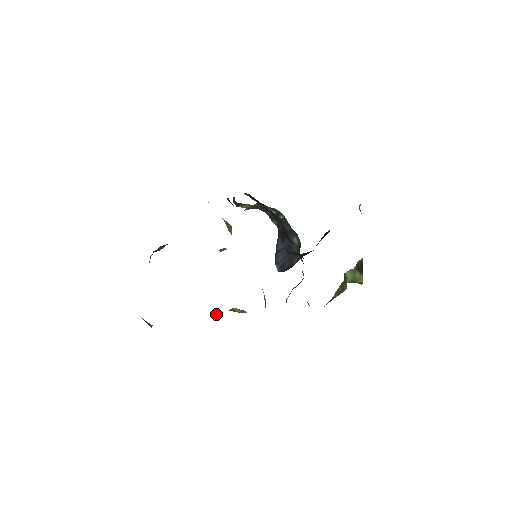
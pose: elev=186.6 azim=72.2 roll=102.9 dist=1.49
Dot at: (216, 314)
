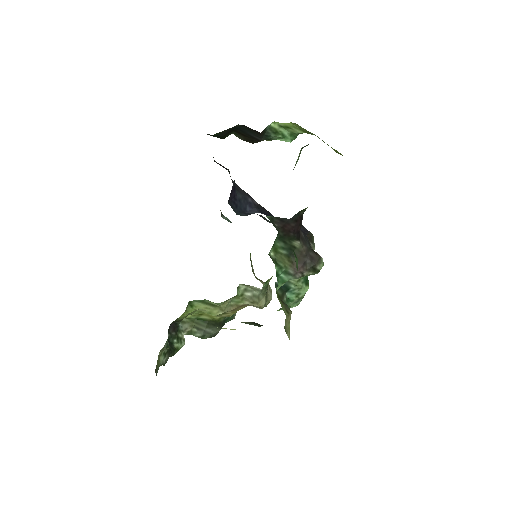
Dot at: occluded
